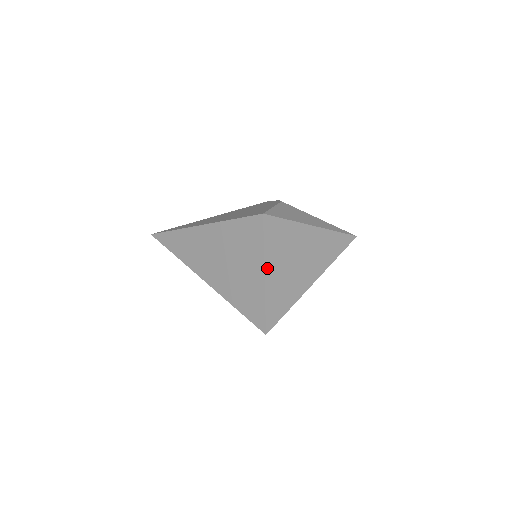
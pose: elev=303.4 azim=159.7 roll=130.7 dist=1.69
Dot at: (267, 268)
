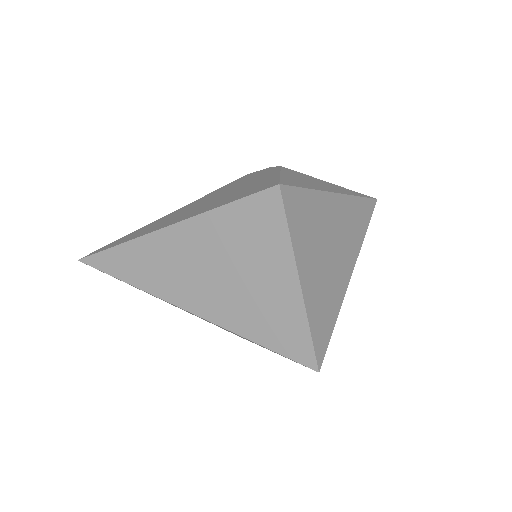
Dot at: (300, 269)
